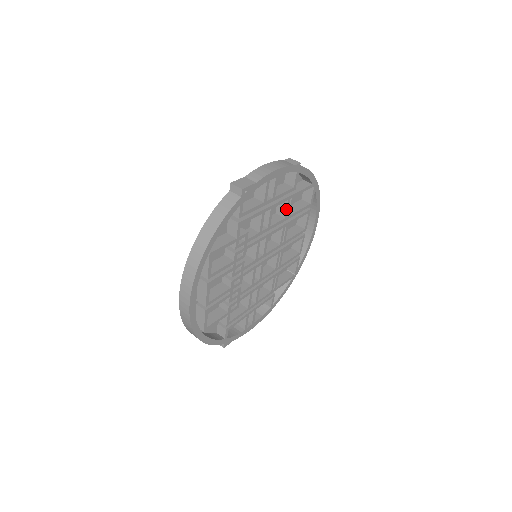
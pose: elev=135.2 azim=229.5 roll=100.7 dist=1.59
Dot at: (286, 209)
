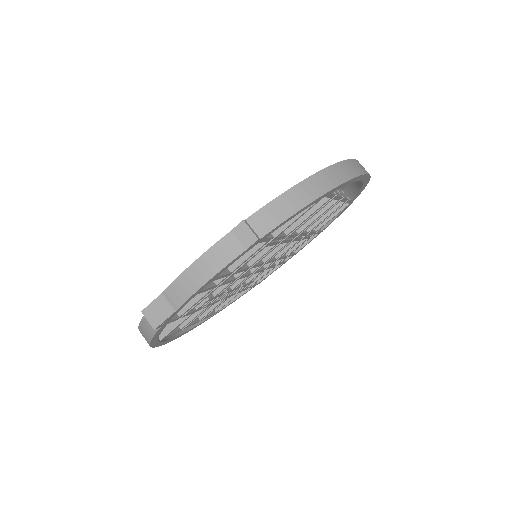
Dot at: (270, 245)
